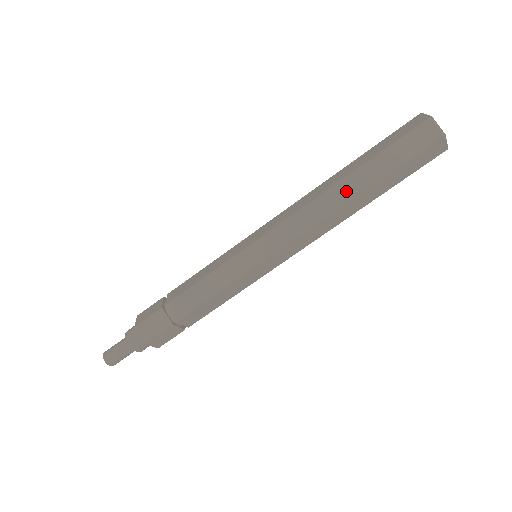
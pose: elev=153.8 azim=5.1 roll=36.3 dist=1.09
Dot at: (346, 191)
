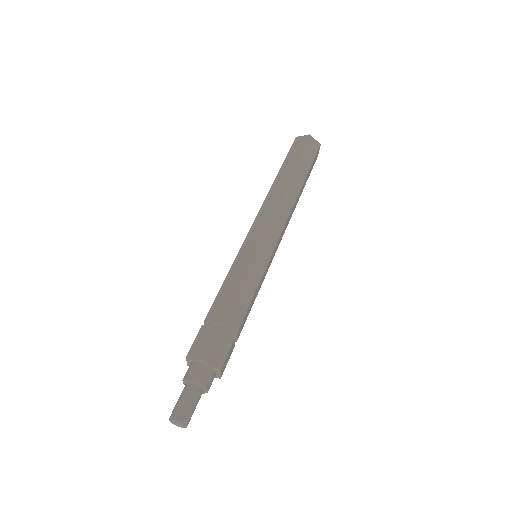
Dot at: (294, 186)
